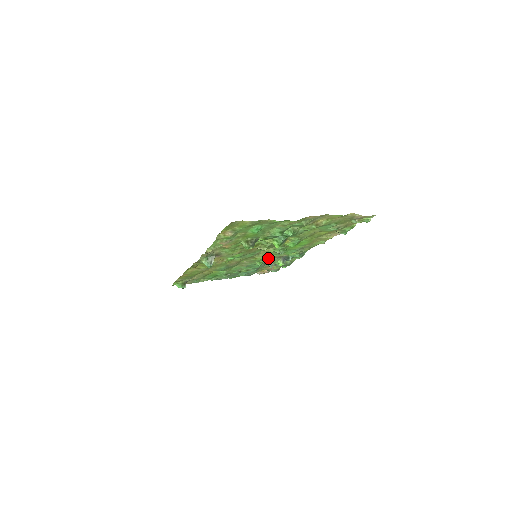
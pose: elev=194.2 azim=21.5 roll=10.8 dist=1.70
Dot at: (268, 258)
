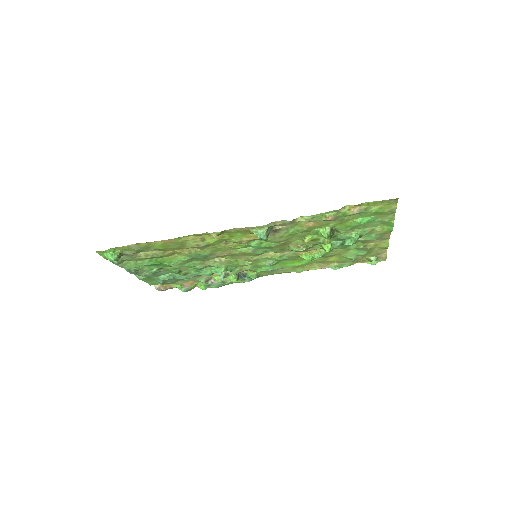
Dot at: (237, 267)
